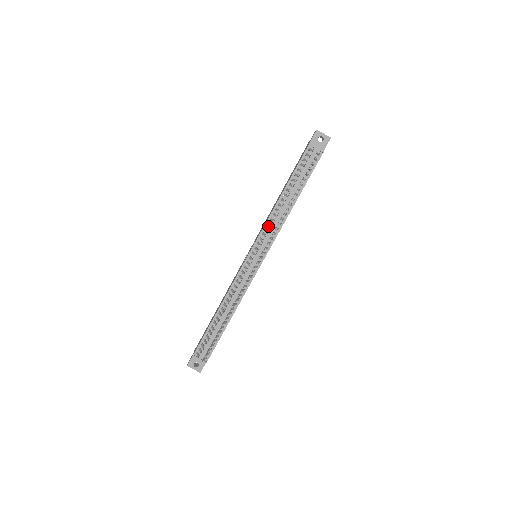
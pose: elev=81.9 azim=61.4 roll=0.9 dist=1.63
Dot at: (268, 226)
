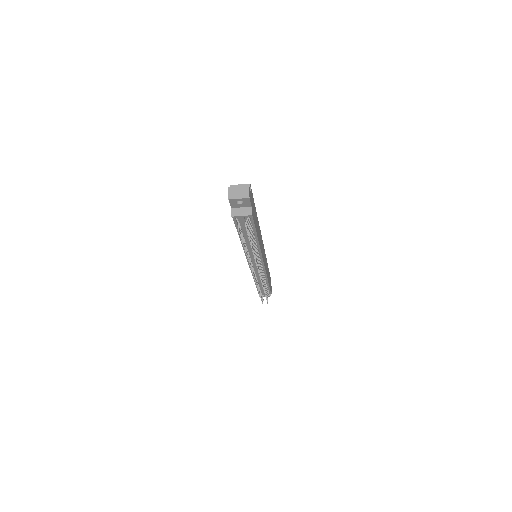
Dot at: occluded
